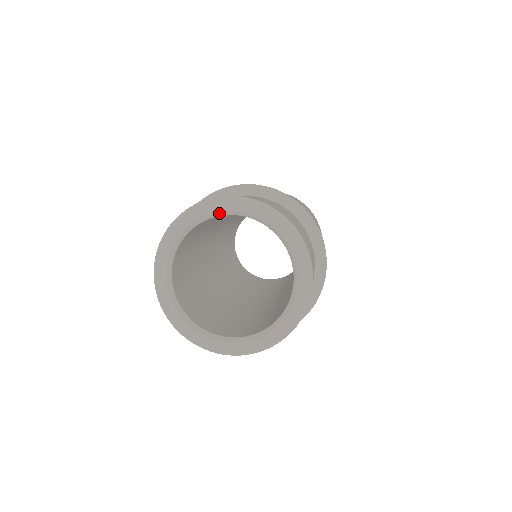
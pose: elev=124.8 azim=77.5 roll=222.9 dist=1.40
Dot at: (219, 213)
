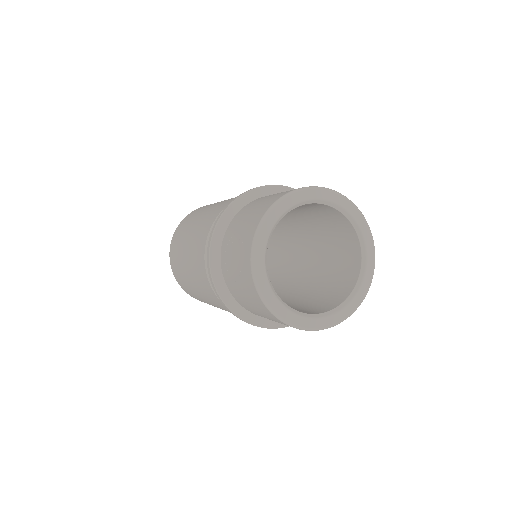
Dot at: (303, 203)
